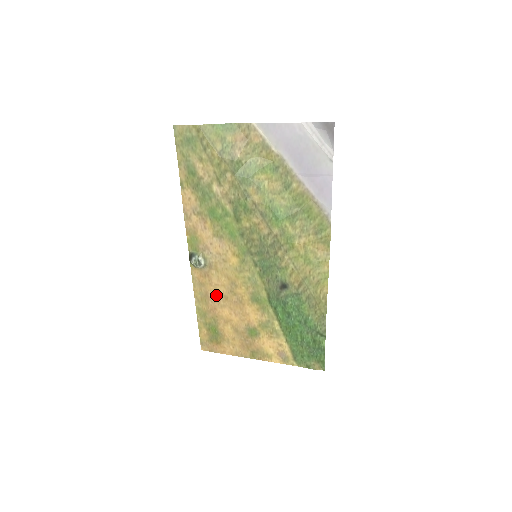
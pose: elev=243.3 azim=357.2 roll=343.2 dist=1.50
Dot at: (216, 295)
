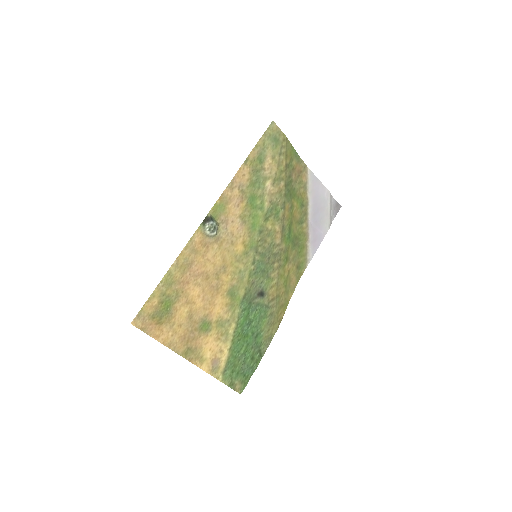
Dot at: (200, 269)
